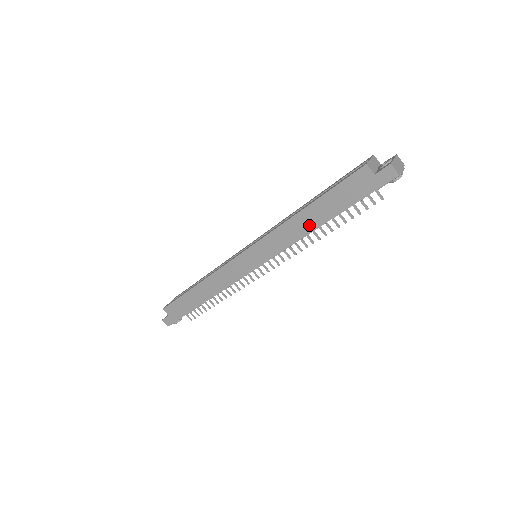
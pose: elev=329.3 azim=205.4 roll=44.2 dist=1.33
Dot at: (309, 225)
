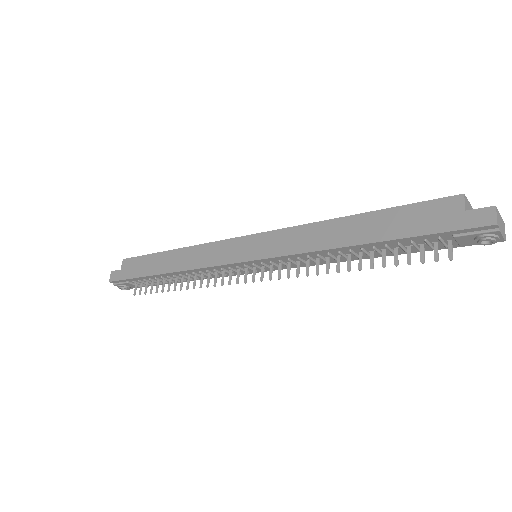
Dot at: (342, 238)
